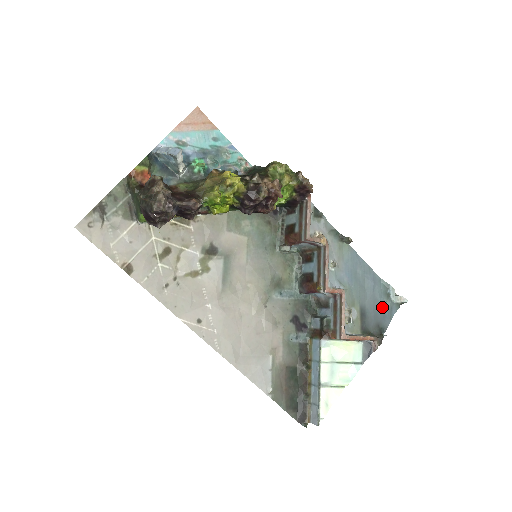
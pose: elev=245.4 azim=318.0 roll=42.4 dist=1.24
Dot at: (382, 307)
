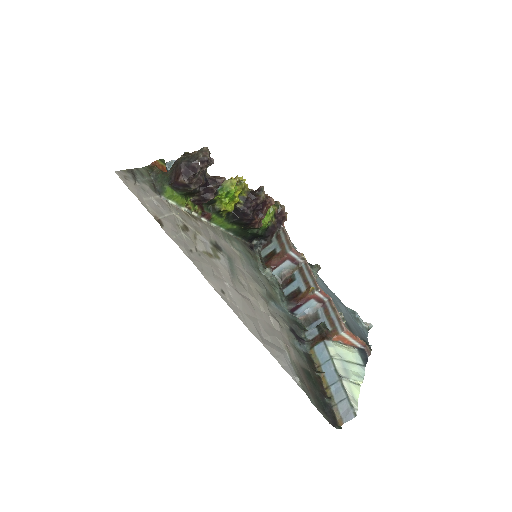
Dot at: (357, 326)
